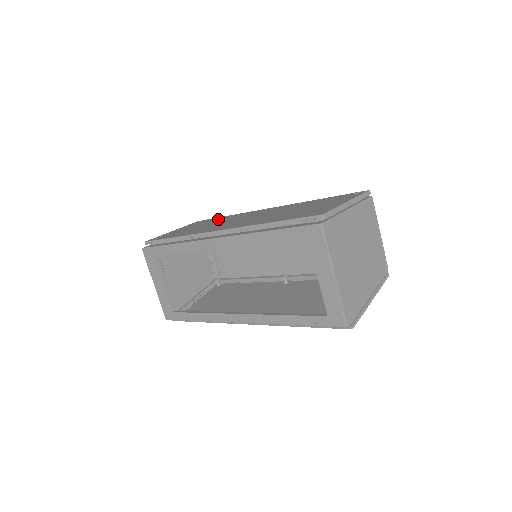
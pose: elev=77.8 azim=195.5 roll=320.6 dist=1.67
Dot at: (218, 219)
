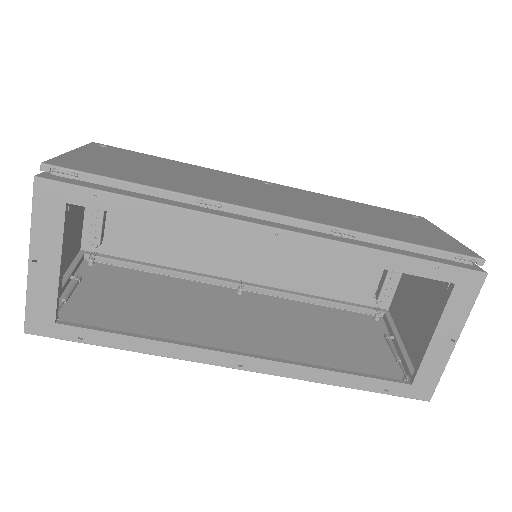
Dot at: (171, 163)
